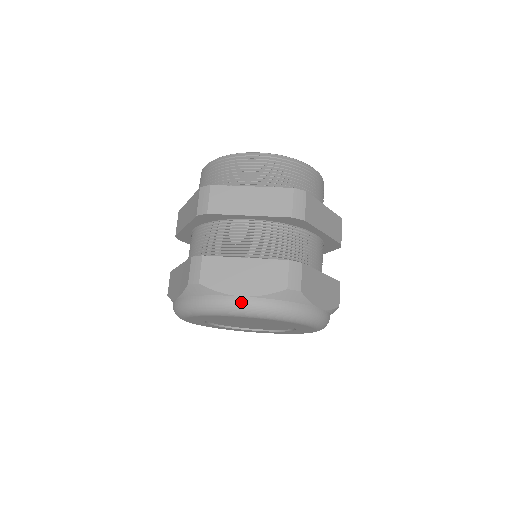
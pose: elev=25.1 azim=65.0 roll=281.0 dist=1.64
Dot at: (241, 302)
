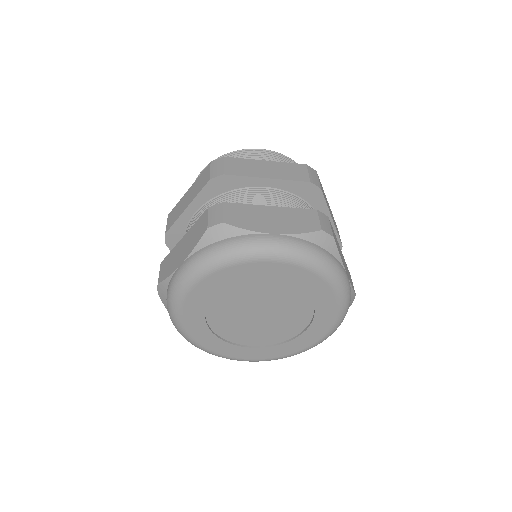
Dot at: (274, 239)
